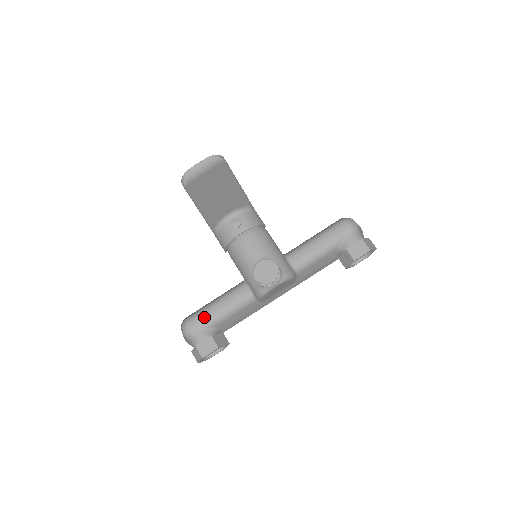
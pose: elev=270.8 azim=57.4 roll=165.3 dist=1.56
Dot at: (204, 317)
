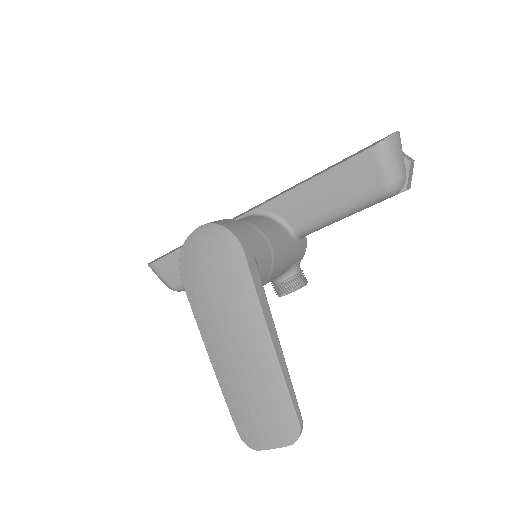
Dot at: occluded
